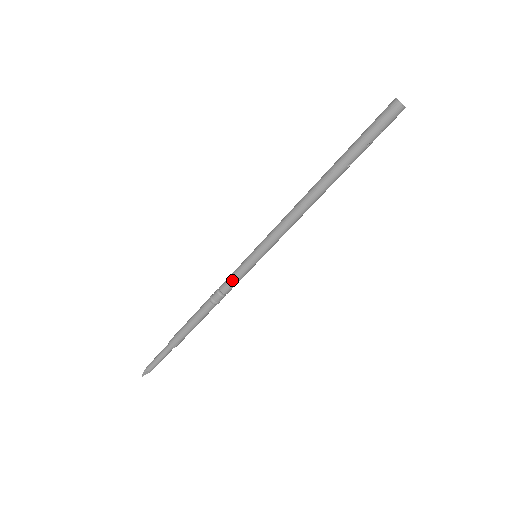
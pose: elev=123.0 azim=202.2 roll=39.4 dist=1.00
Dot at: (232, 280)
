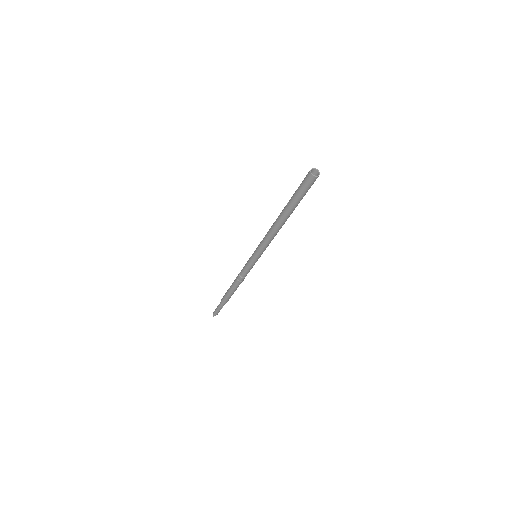
Dot at: (248, 271)
